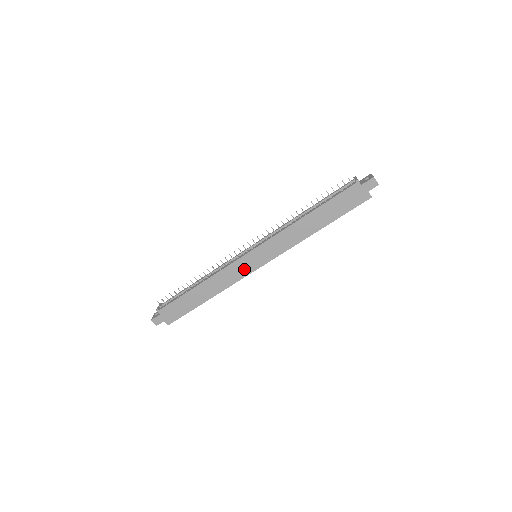
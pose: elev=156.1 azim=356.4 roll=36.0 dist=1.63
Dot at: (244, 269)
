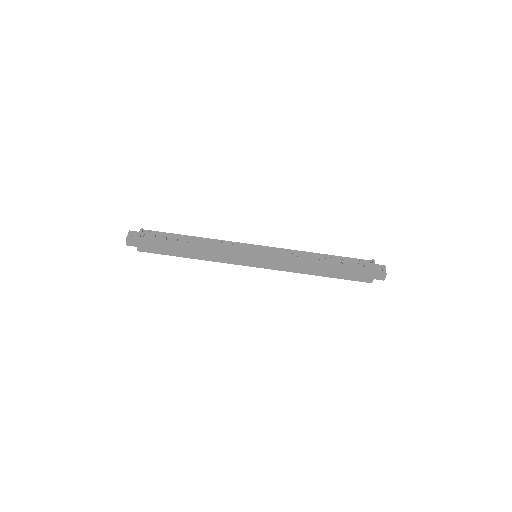
Dot at: (240, 260)
